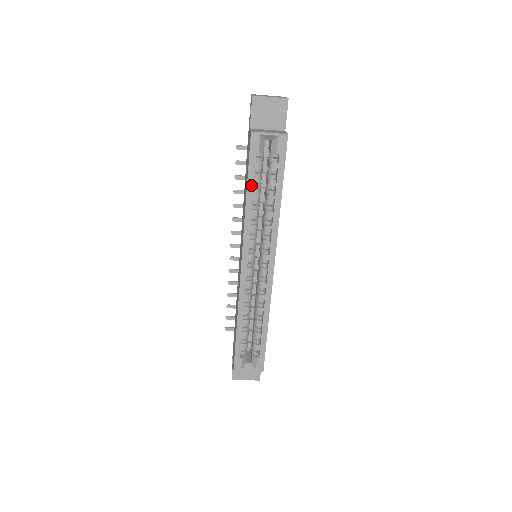
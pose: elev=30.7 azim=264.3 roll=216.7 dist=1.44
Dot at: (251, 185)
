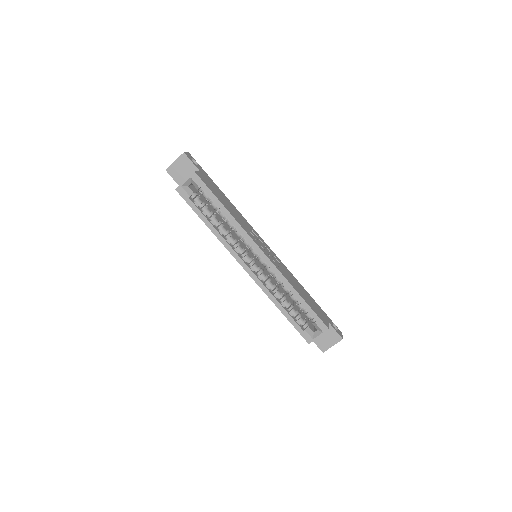
Dot at: (203, 218)
